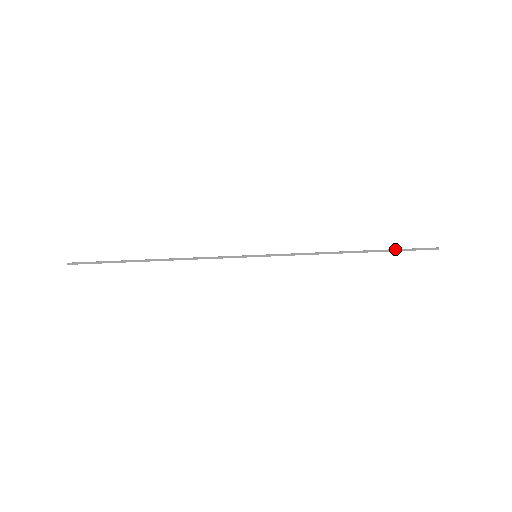
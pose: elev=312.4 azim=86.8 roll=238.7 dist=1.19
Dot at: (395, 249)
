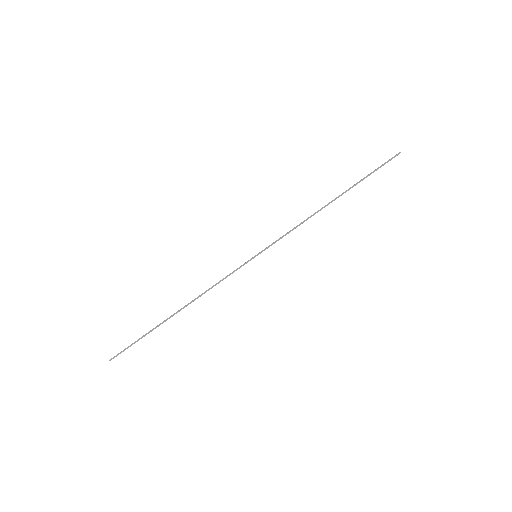
Dot at: occluded
